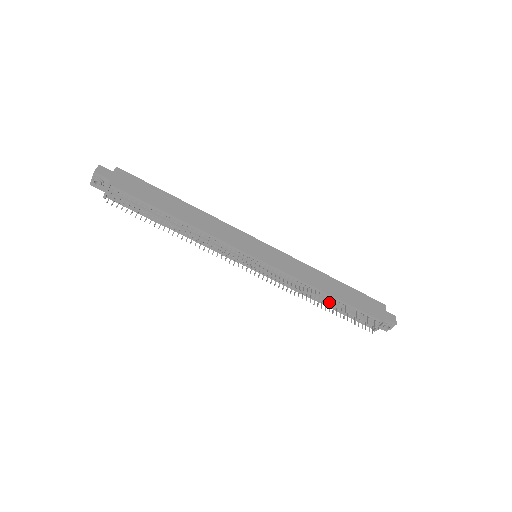
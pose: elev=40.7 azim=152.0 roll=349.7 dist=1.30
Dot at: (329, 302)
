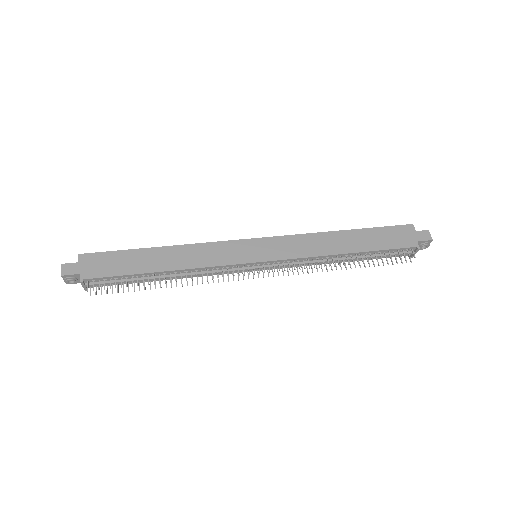
Dot at: (351, 259)
